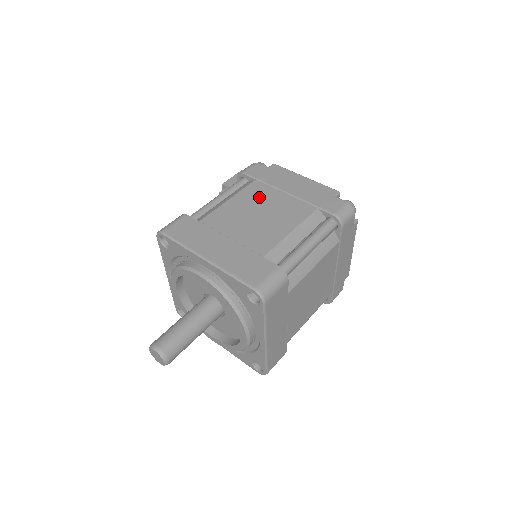
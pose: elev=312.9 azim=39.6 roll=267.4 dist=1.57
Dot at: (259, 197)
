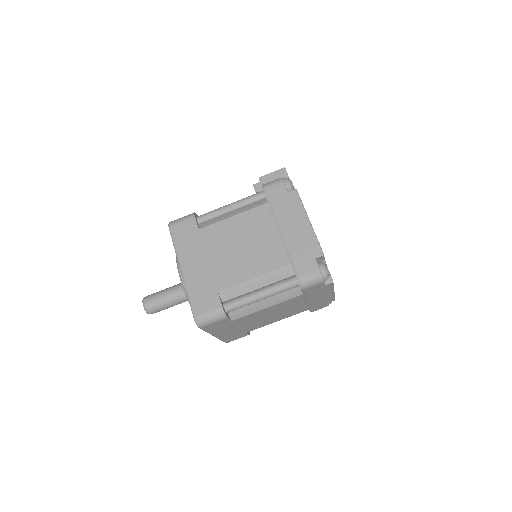
Dot at: (256, 226)
